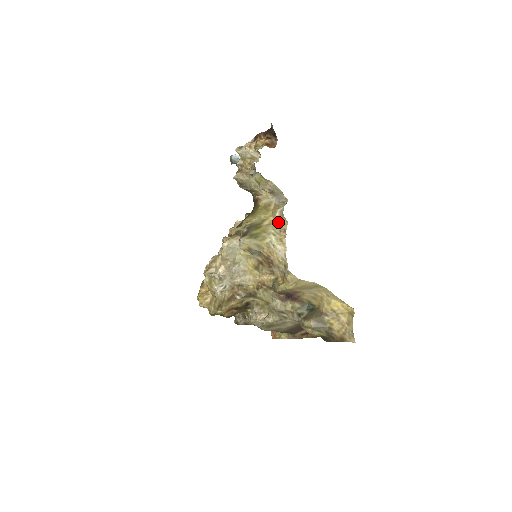
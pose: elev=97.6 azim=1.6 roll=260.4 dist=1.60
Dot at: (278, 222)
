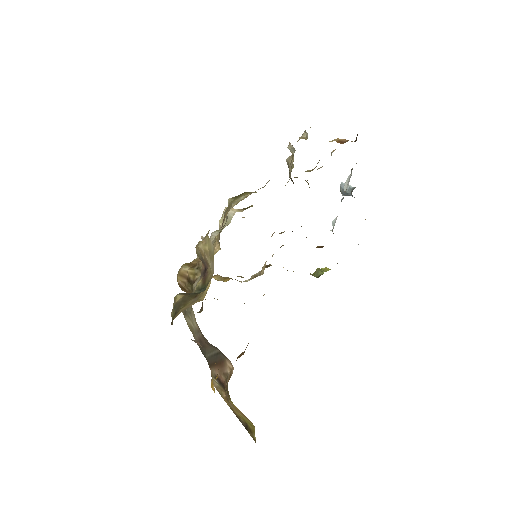
Dot at: occluded
